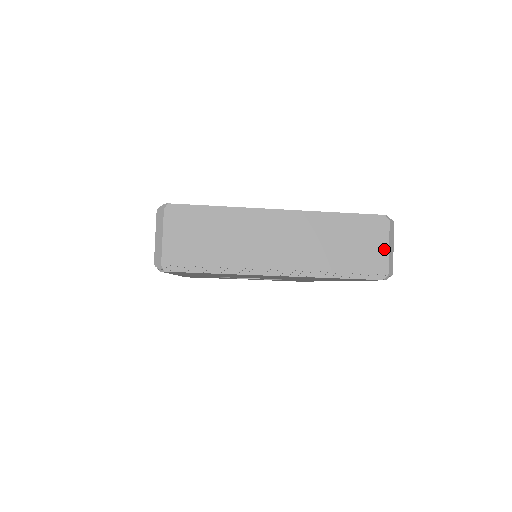
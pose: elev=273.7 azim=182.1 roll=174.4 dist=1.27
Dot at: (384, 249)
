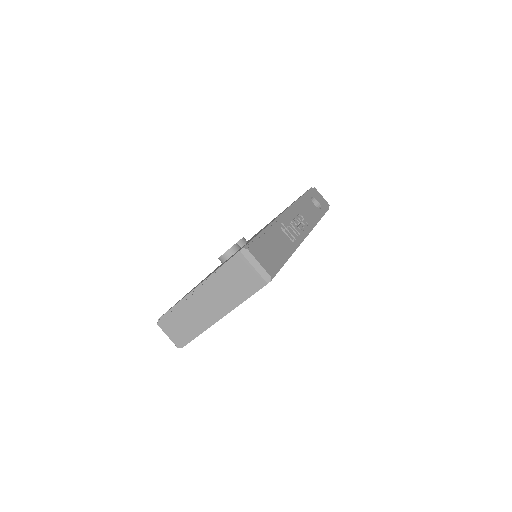
Dot at: (252, 271)
